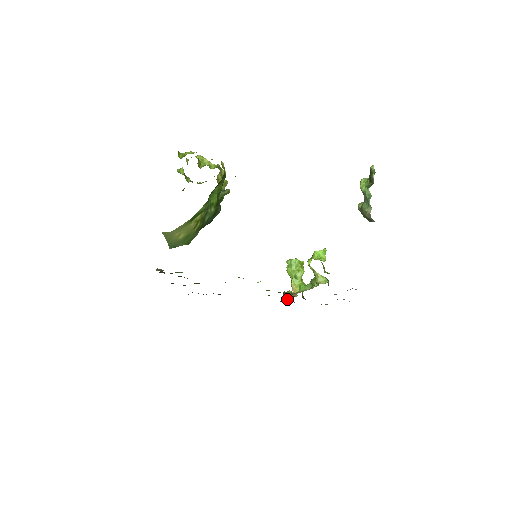
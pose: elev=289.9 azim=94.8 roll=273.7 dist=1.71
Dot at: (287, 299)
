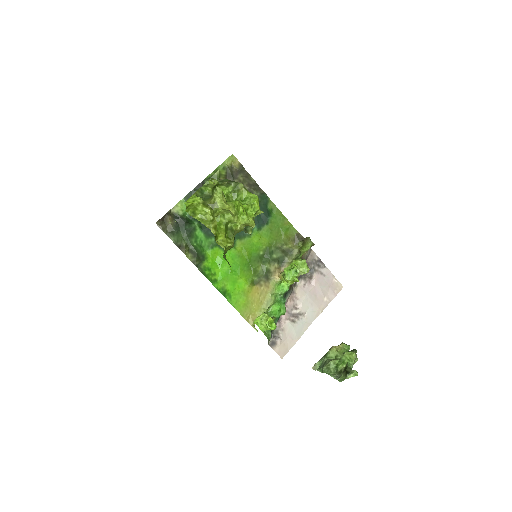
Dot at: (297, 251)
